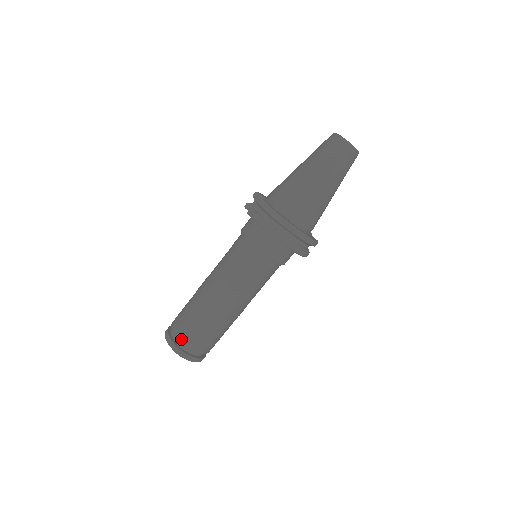
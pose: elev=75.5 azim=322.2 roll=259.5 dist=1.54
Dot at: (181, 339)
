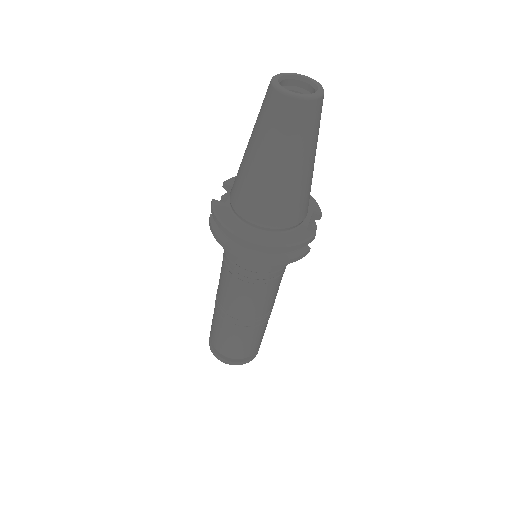
Dot at: (215, 347)
